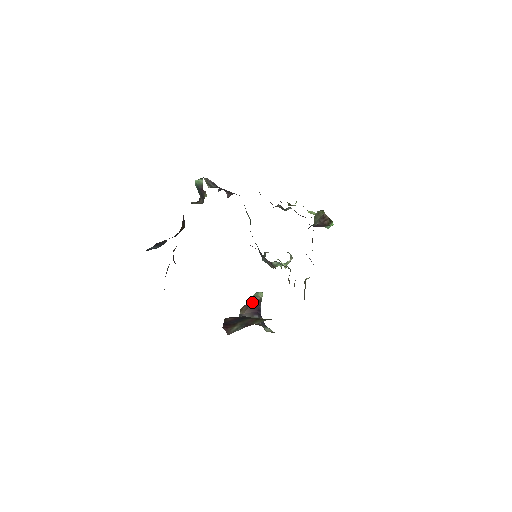
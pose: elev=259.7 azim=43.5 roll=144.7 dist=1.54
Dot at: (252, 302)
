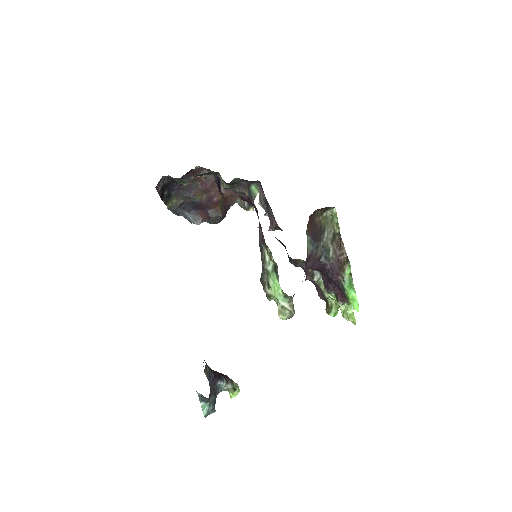
Dot at: occluded
